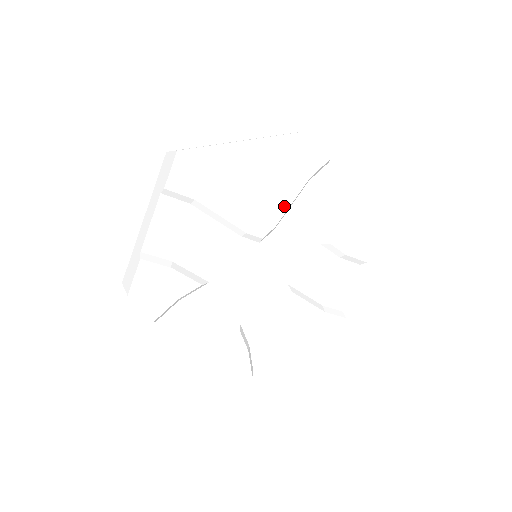
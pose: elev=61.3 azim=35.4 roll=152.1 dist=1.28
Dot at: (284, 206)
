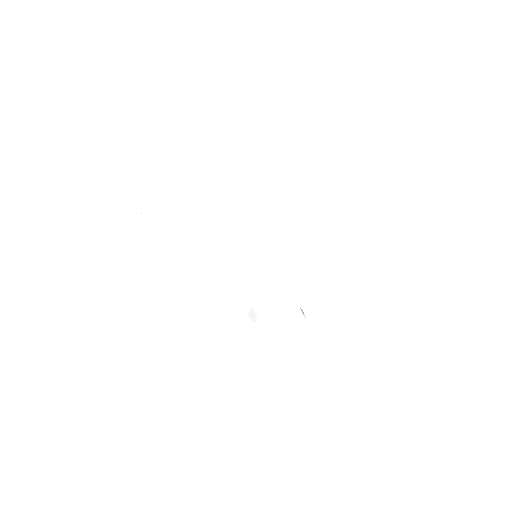
Dot at: (272, 248)
